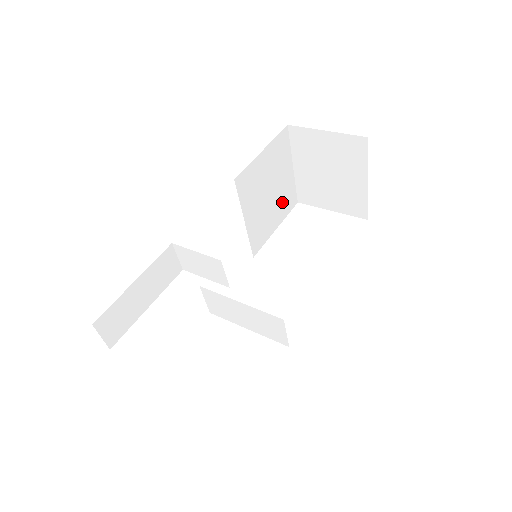
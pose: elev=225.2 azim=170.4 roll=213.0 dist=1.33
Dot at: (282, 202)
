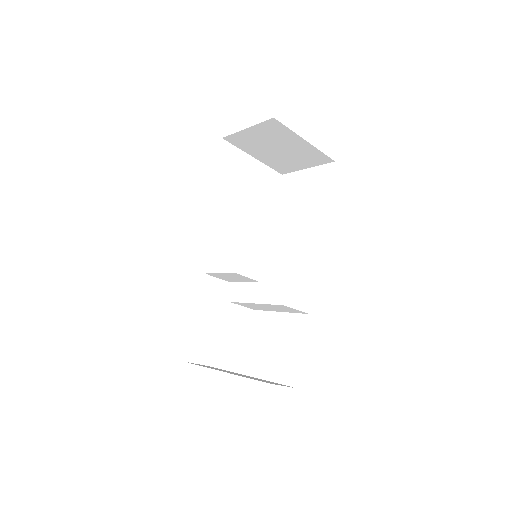
Dot at: (264, 189)
